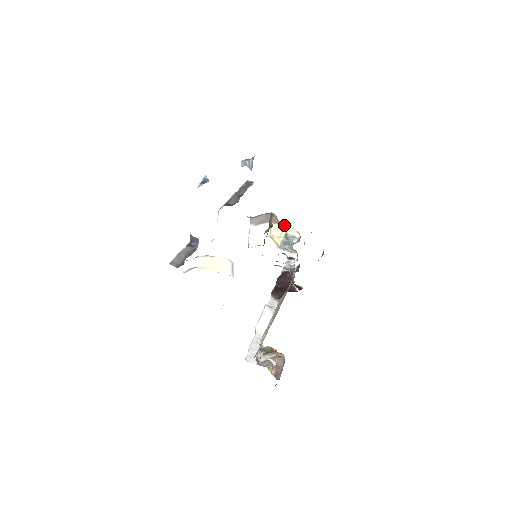
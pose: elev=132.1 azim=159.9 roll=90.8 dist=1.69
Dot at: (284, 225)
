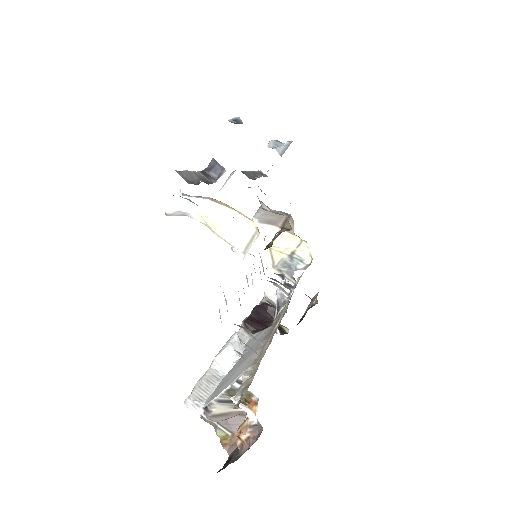
Dot at: (297, 239)
